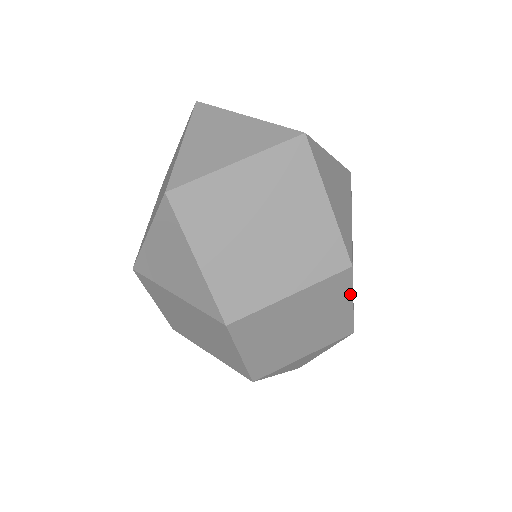
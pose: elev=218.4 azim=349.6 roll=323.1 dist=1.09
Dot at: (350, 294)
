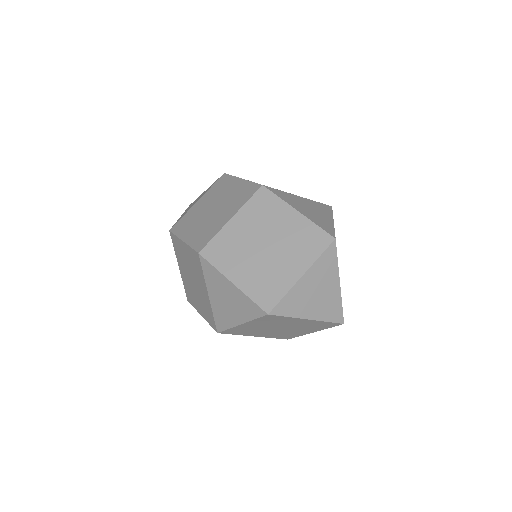
Dot at: occluded
